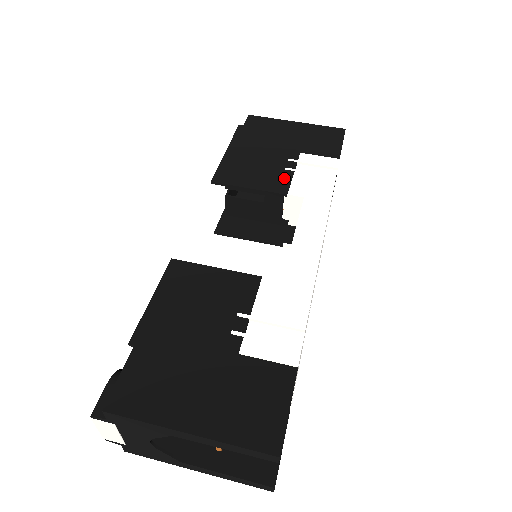
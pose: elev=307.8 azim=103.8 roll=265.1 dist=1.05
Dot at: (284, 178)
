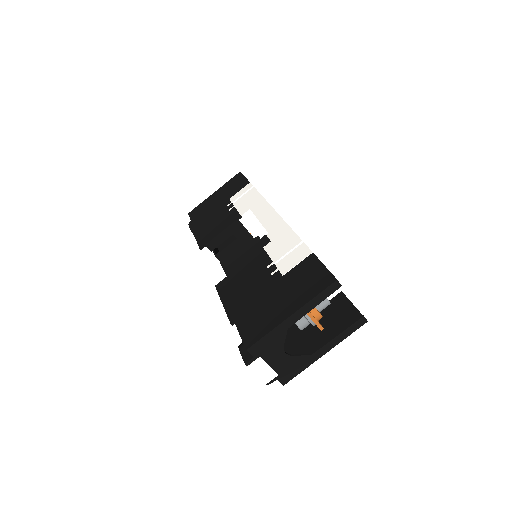
Dot at: (233, 213)
